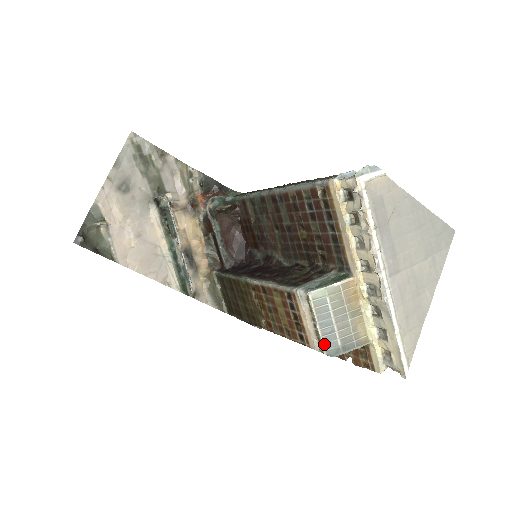
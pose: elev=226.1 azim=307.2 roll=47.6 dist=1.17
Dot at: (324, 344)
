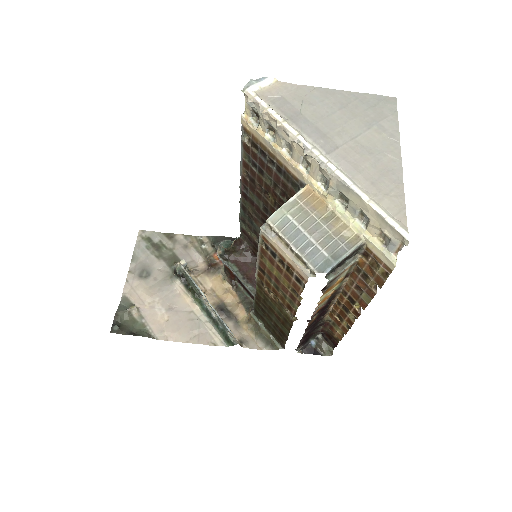
Dot at: (309, 263)
